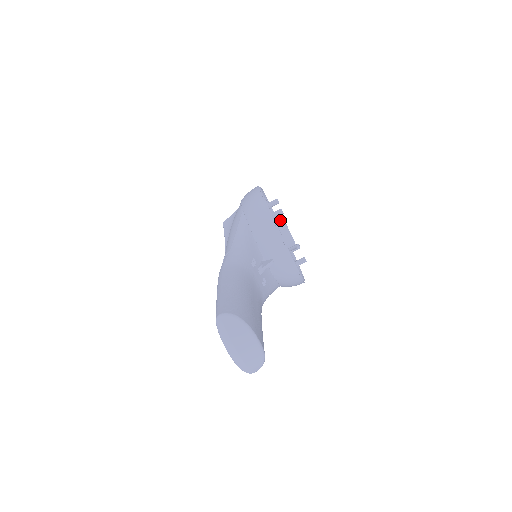
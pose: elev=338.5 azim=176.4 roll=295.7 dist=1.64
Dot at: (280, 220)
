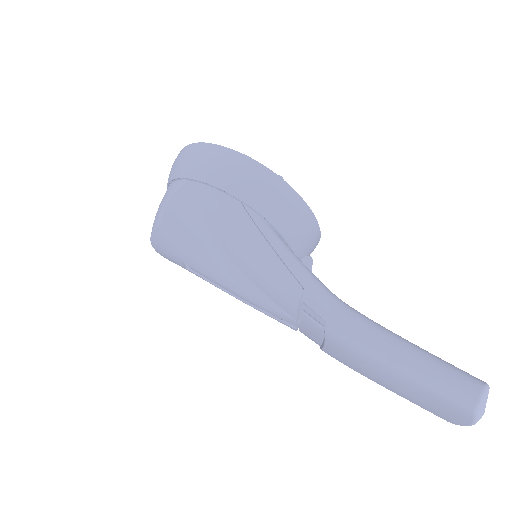
Dot at: occluded
